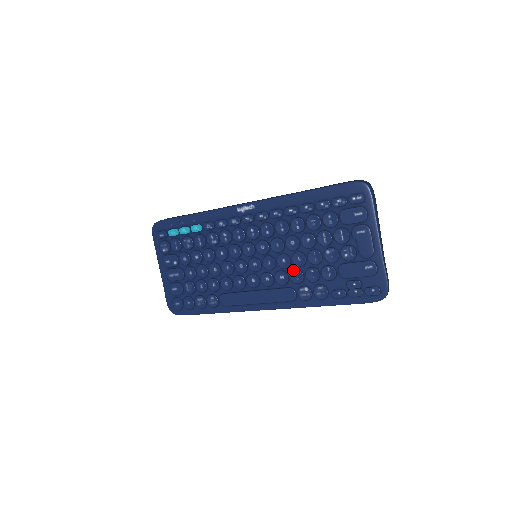
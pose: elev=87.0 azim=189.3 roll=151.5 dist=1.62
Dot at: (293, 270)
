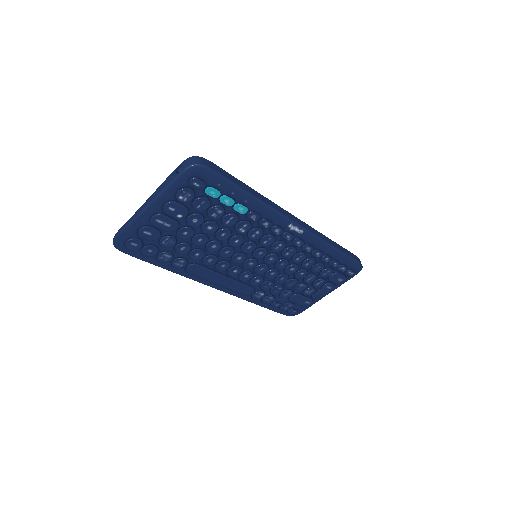
Dot at: (270, 282)
